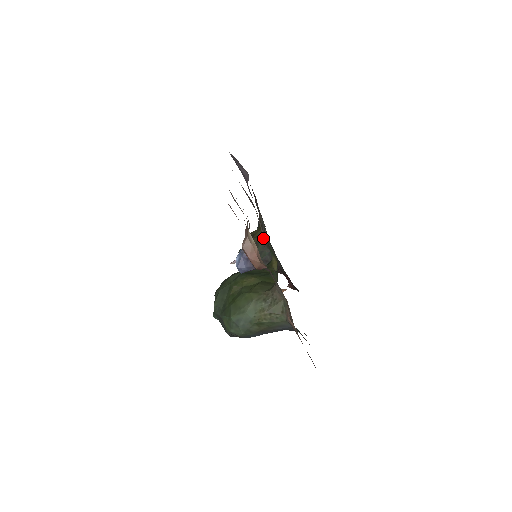
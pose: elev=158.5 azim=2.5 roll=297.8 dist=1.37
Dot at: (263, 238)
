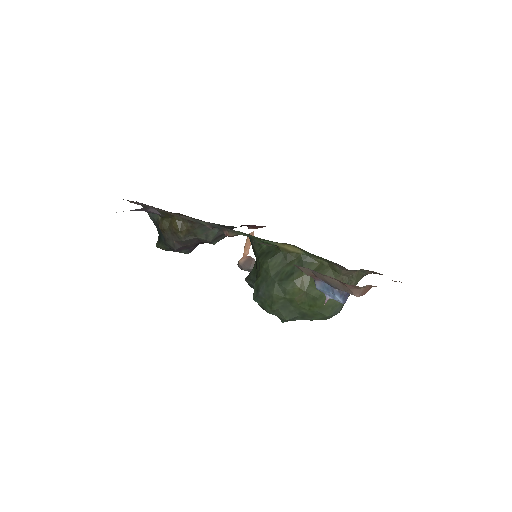
Dot at: (230, 235)
